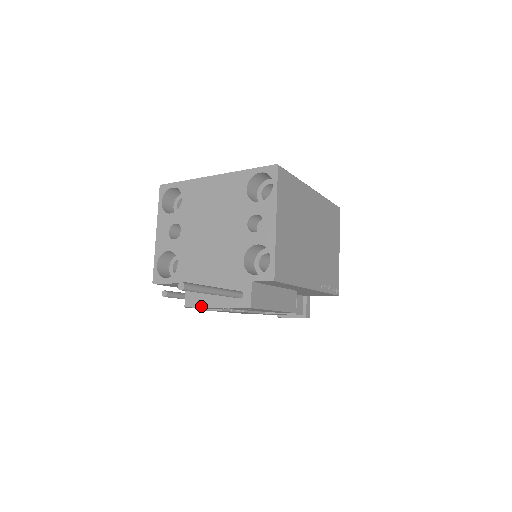
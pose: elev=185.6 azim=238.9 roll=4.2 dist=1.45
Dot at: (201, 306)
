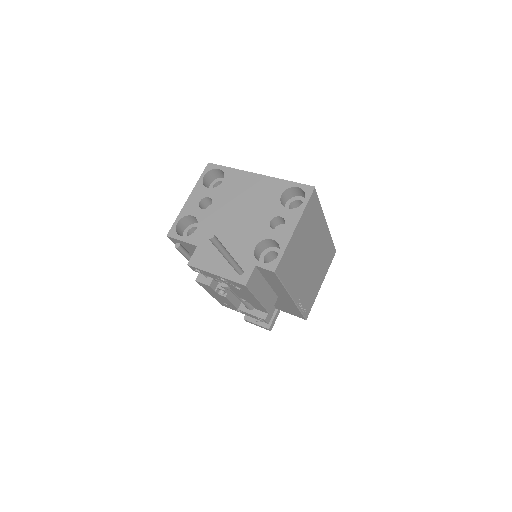
Dot at: (203, 269)
